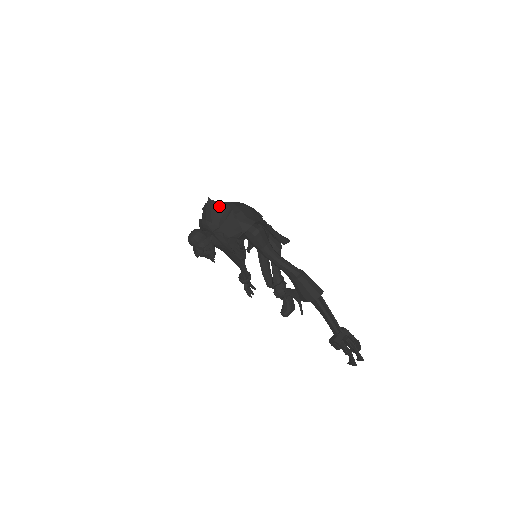
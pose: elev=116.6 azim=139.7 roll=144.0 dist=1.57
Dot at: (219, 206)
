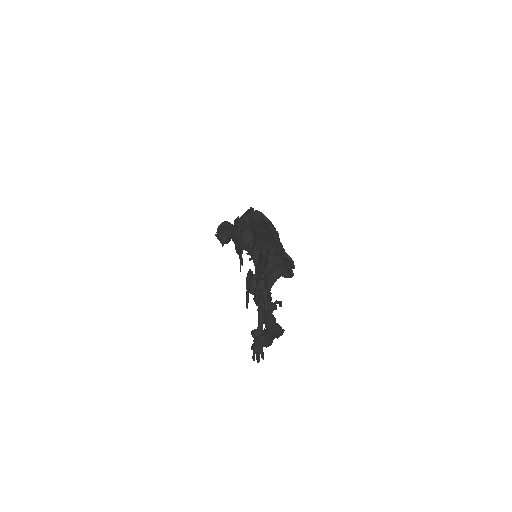
Dot at: occluded
